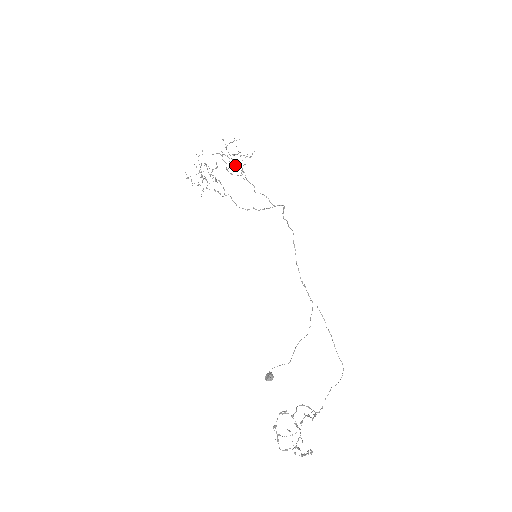
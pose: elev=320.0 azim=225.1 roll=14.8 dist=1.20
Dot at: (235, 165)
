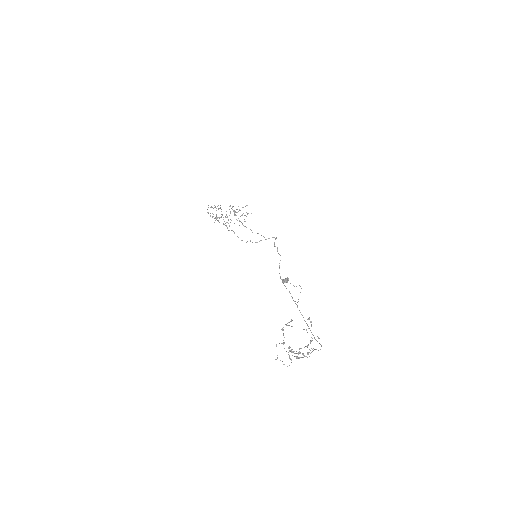
Dot at: (238, 218)
